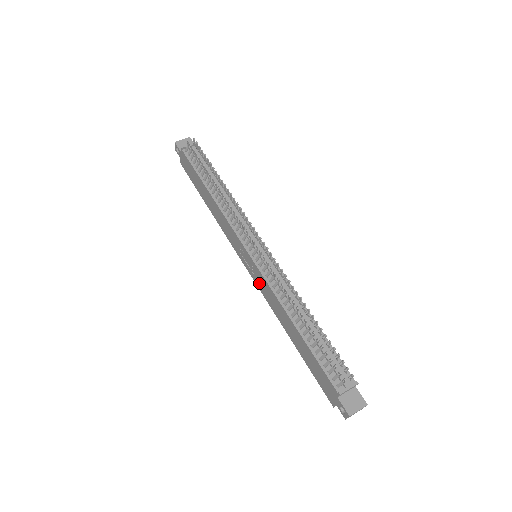
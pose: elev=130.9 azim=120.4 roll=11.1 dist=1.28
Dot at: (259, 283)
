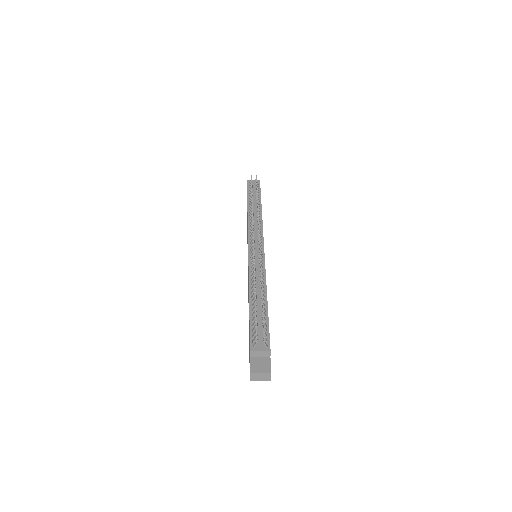
Dot at: occluded
